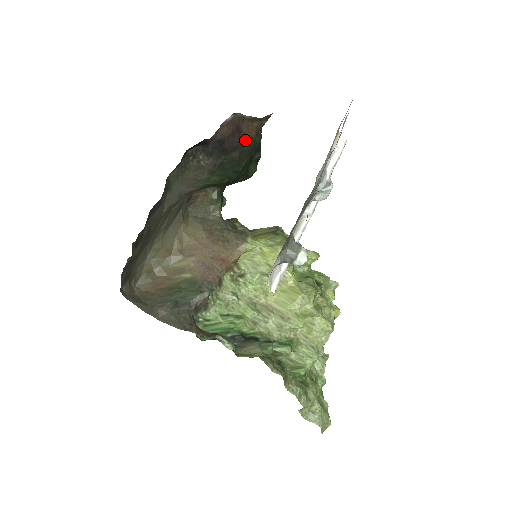
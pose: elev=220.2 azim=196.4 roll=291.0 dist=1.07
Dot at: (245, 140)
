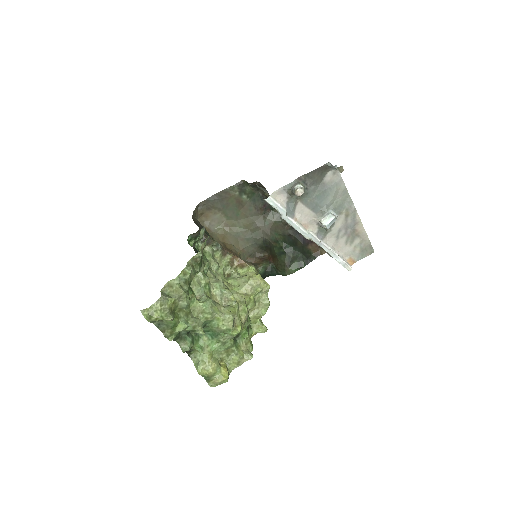
Dot at: (309, 248)
